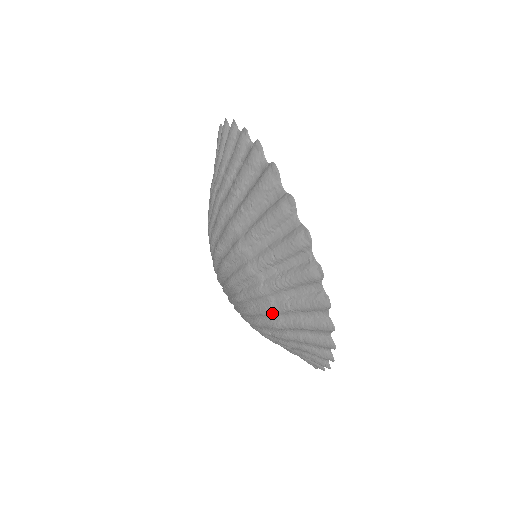
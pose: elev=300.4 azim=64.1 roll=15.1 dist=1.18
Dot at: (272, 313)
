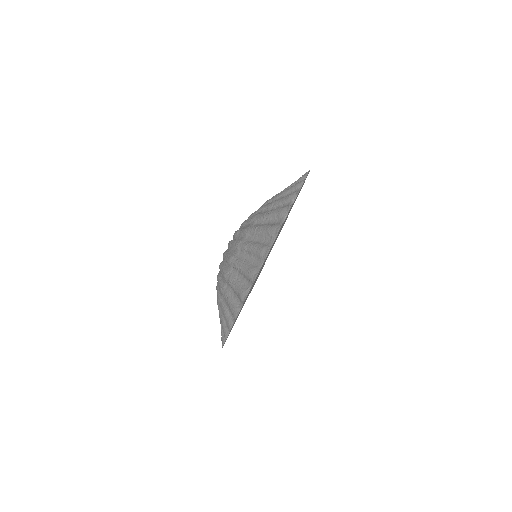
Dot at: (221, 291)
